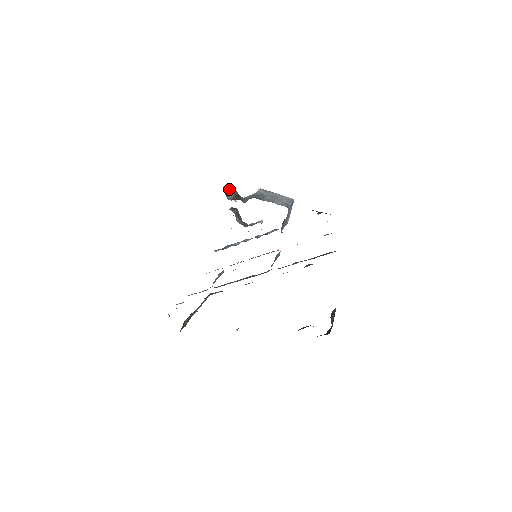
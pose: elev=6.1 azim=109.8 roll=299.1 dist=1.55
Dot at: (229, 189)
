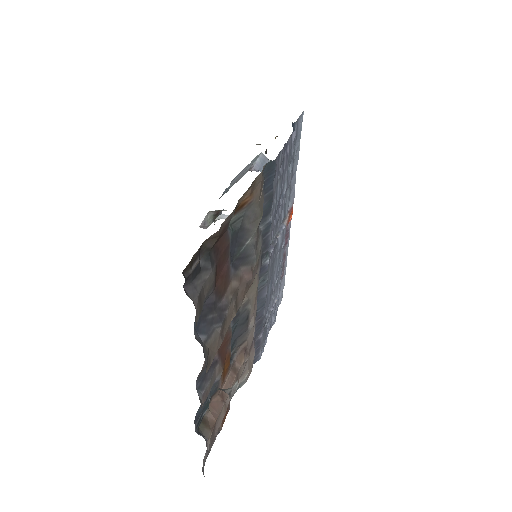
Dot at: occluded
